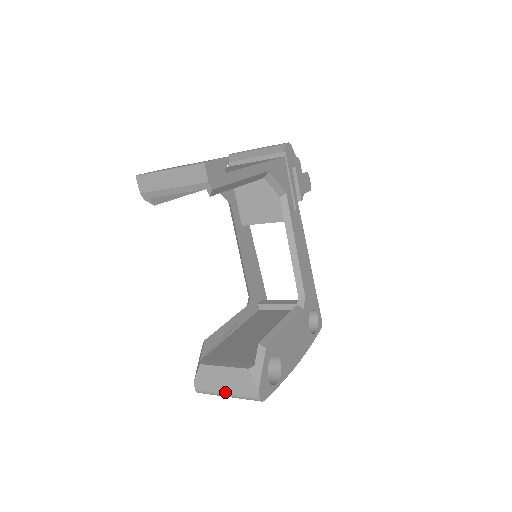
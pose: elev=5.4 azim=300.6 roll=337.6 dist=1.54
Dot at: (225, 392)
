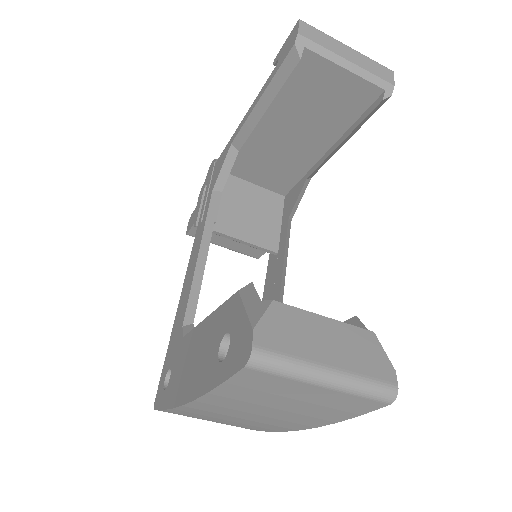
Dot at: (329, 365)
